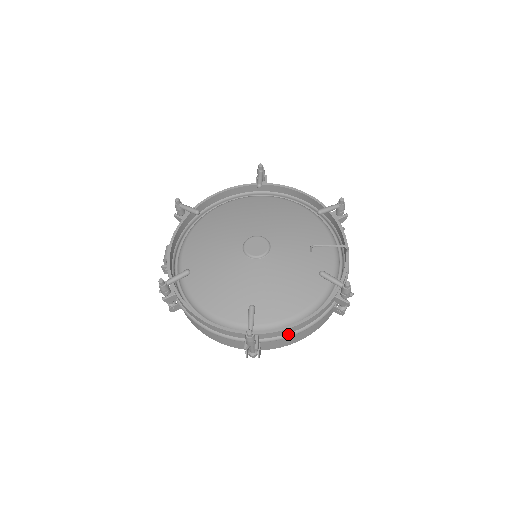
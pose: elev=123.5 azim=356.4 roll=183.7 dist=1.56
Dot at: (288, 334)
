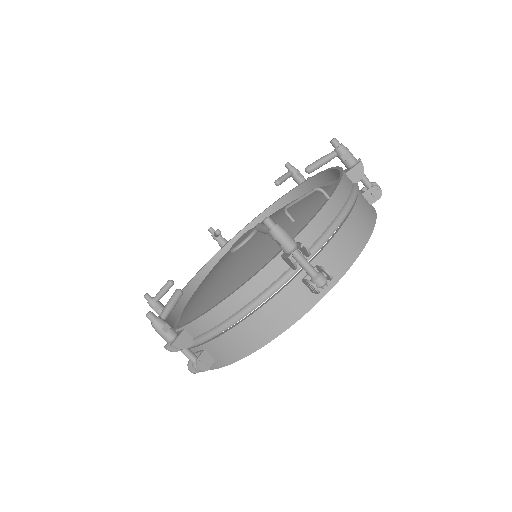
Dot at: (220, 324)
